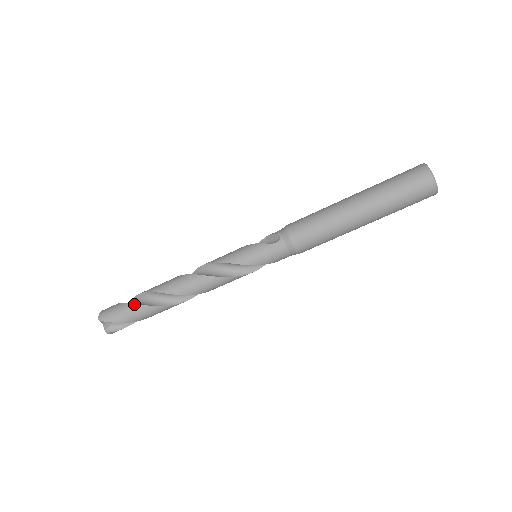
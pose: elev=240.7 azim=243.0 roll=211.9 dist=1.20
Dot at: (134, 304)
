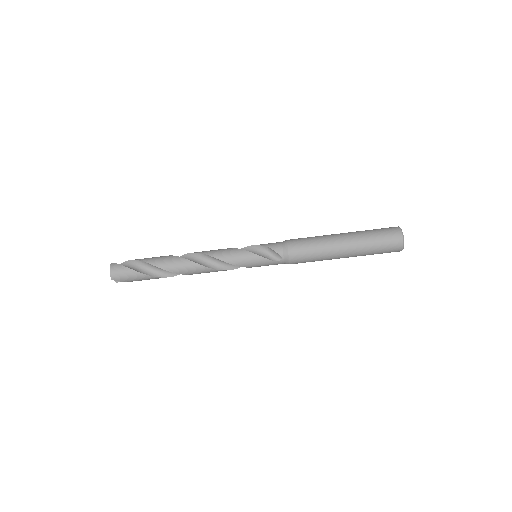
Dot at: (147, 275)
